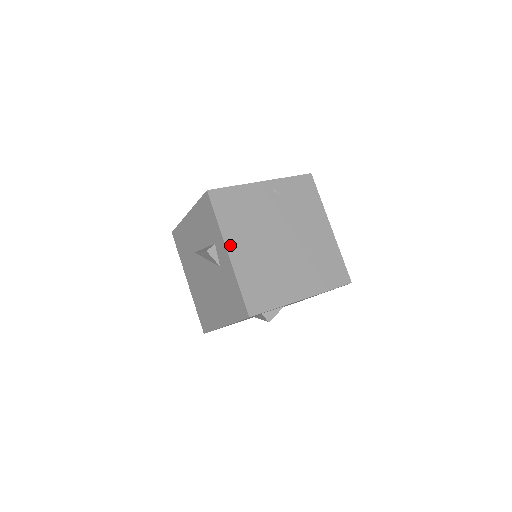
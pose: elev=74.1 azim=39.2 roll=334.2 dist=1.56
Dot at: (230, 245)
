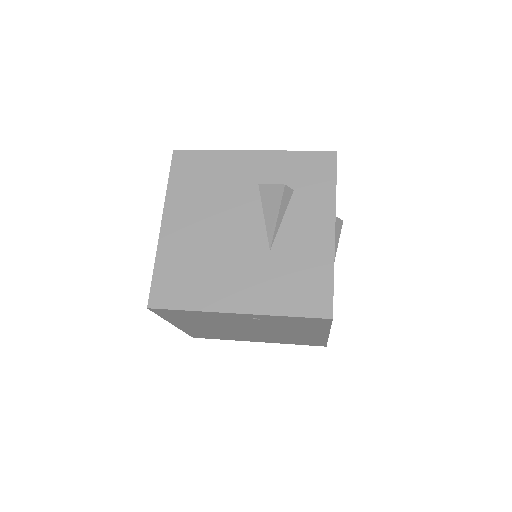
Dot at: (177, 324)
